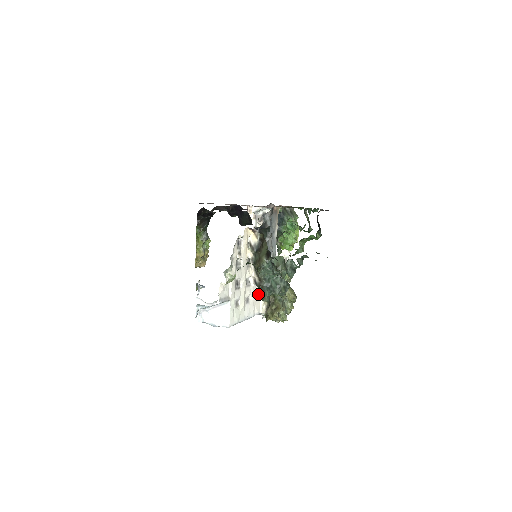
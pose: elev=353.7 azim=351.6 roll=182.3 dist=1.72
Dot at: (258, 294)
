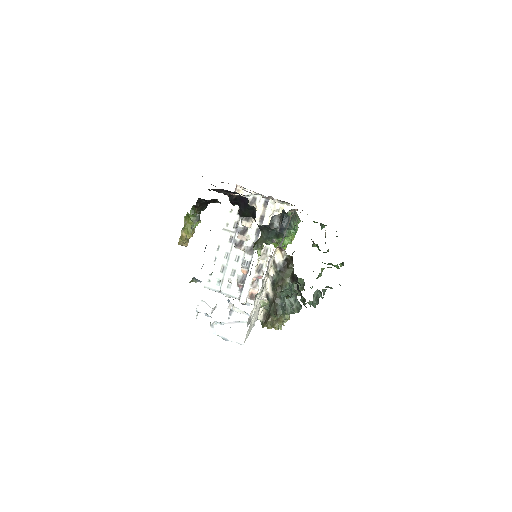
Dot at: occluded
